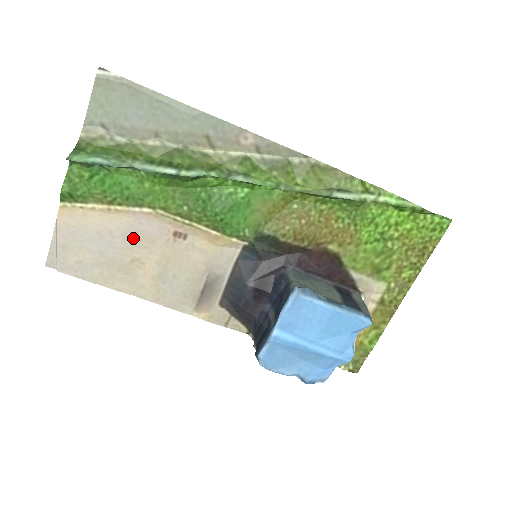
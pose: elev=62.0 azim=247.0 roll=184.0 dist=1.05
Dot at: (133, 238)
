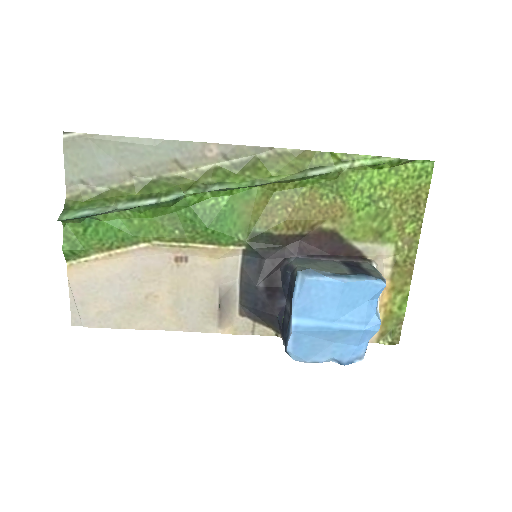
Dot at: (140, 275)
